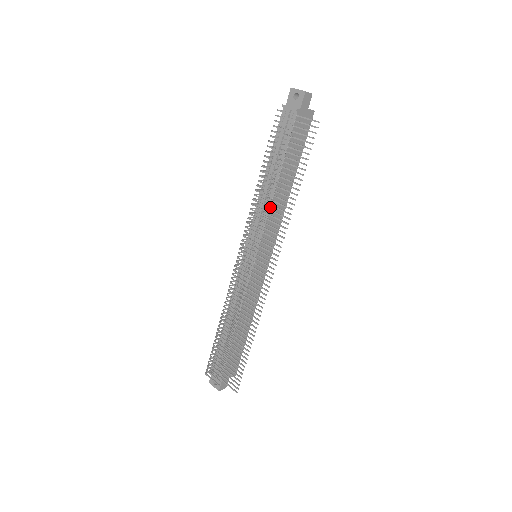
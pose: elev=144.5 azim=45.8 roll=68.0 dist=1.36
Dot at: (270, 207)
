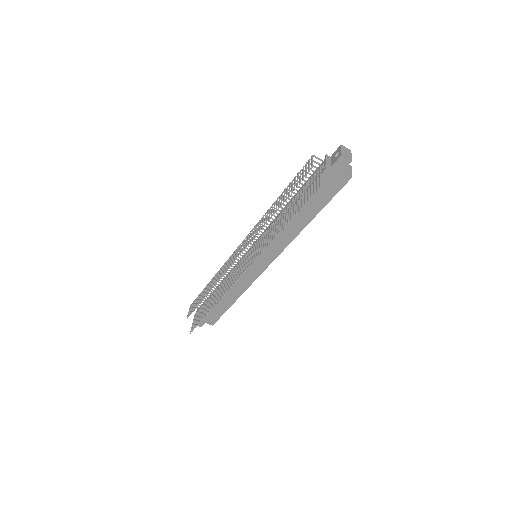
Dot at: (264, 226)
